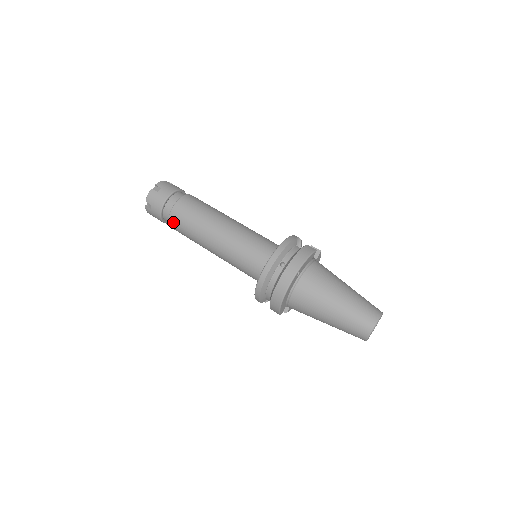
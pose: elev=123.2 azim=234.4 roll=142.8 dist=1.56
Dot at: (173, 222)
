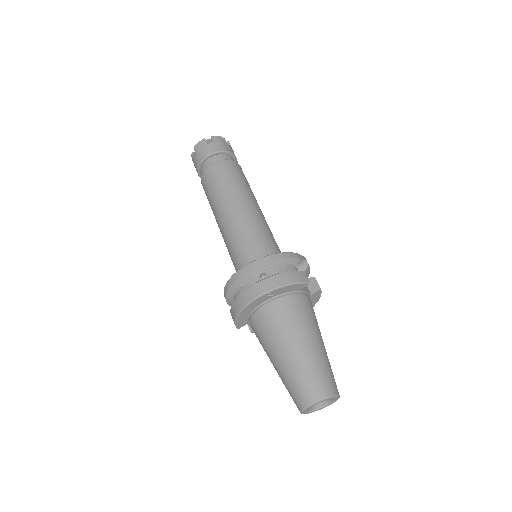
Dot at: (203, 180)
